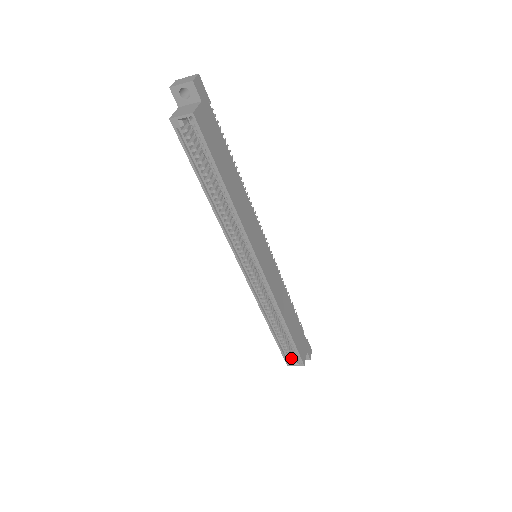
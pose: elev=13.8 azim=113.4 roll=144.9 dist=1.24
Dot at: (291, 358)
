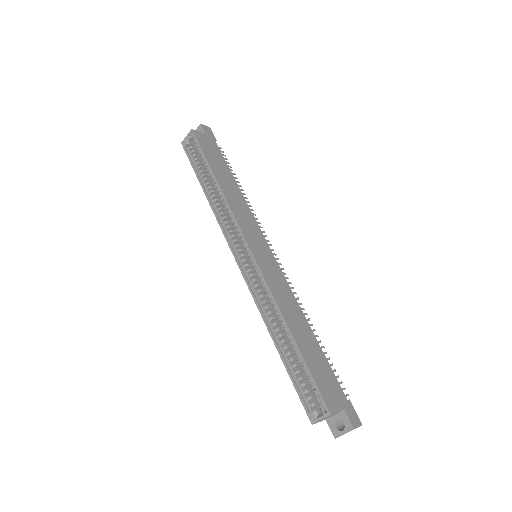
Dot at: (315, 410)
